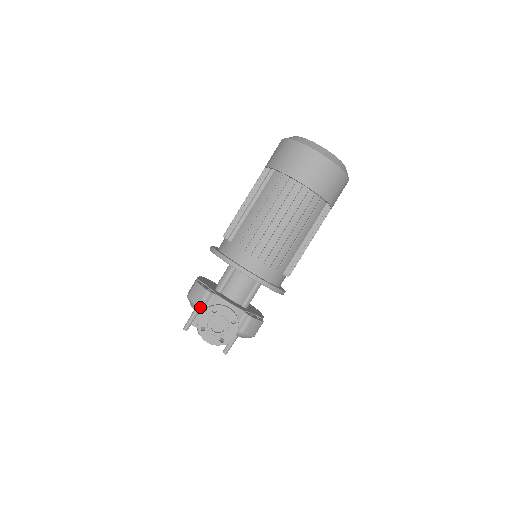
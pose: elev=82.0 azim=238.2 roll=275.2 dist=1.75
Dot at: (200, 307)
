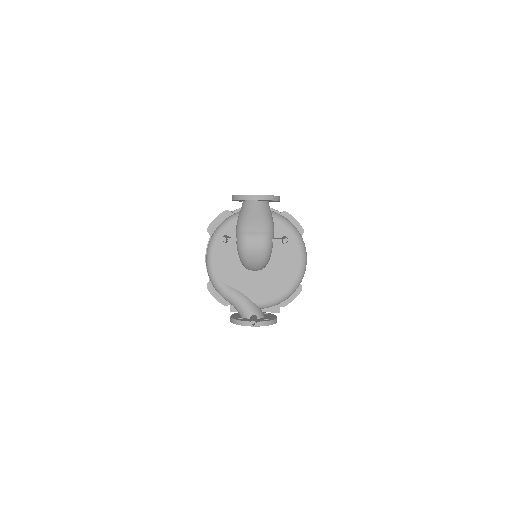
Dot at: (227, 210)
